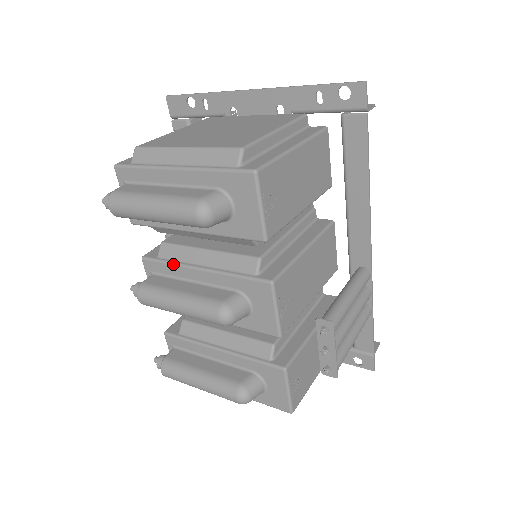
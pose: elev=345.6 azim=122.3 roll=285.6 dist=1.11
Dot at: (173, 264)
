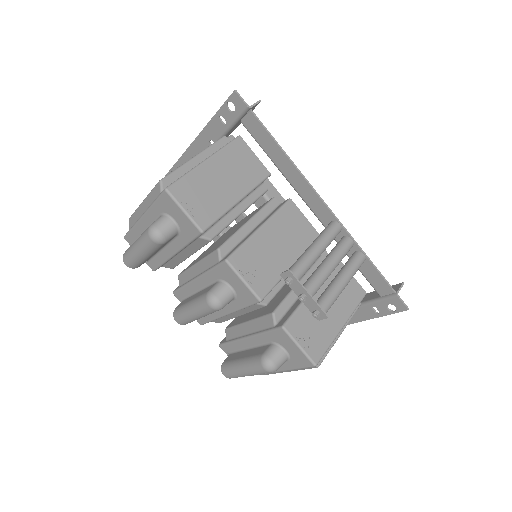
Dot at: (185, 285)
